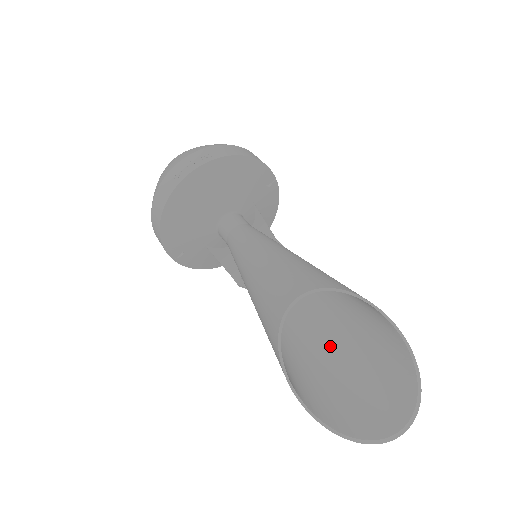
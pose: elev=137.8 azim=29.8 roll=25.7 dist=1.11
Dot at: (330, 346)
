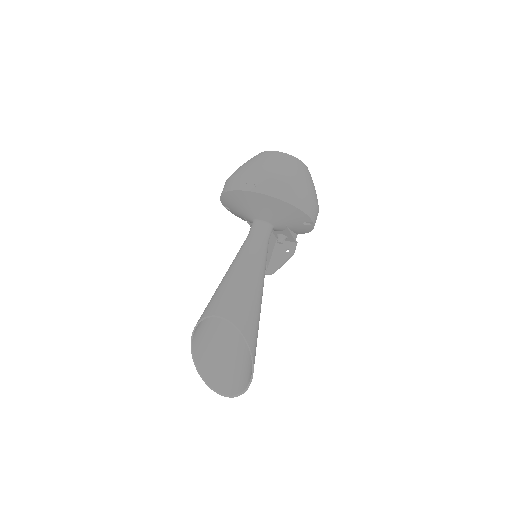
Dot at: (237, 334)
